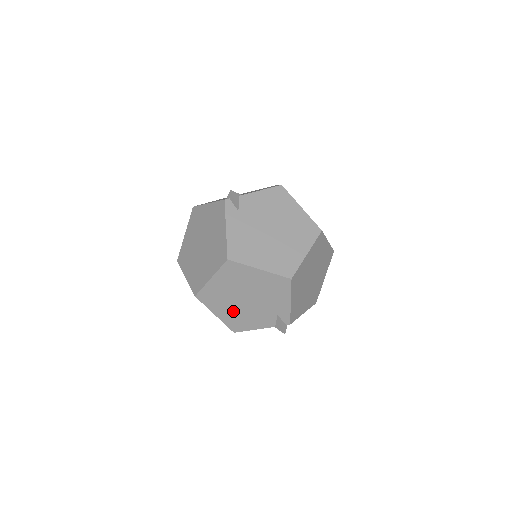
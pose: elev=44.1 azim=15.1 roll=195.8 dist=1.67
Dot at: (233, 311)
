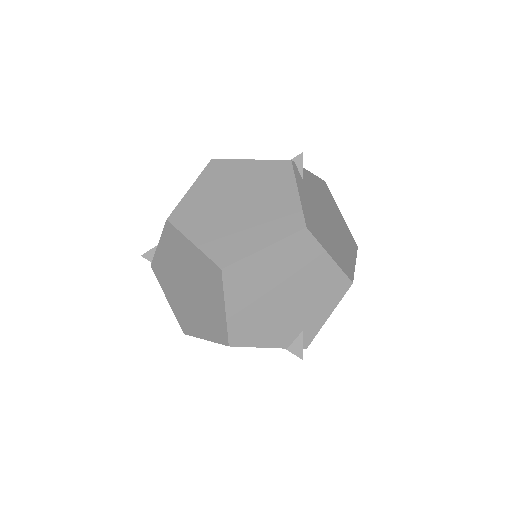
Dot at: (254, 310)
